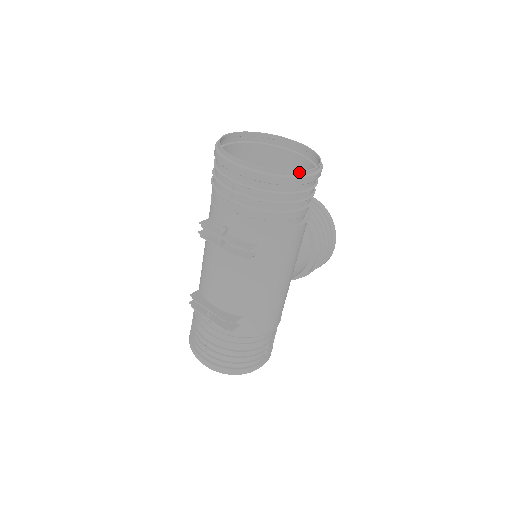
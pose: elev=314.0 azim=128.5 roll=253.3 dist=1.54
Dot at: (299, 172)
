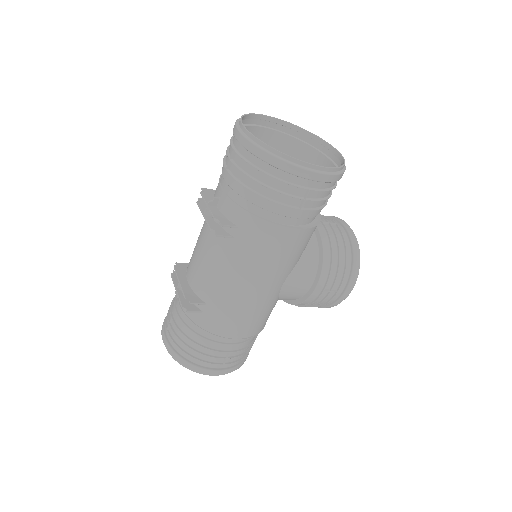
Dot at: (298, 160)
